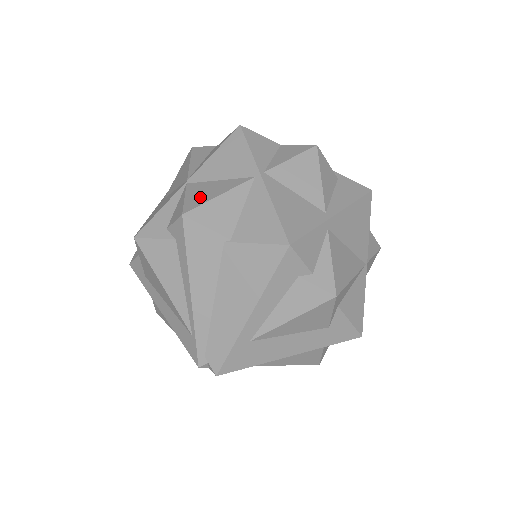
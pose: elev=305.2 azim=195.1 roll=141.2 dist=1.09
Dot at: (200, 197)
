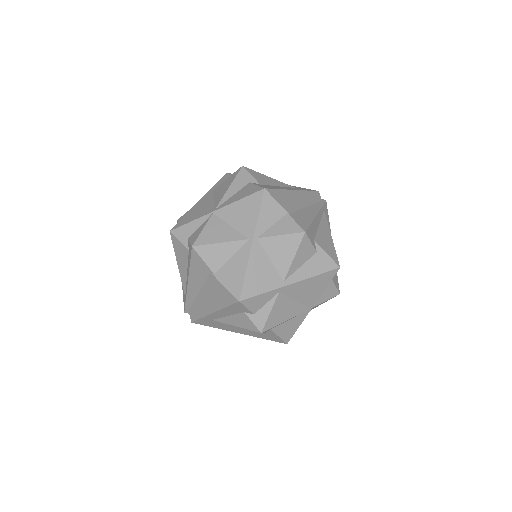
Dot at: (210, 236)
